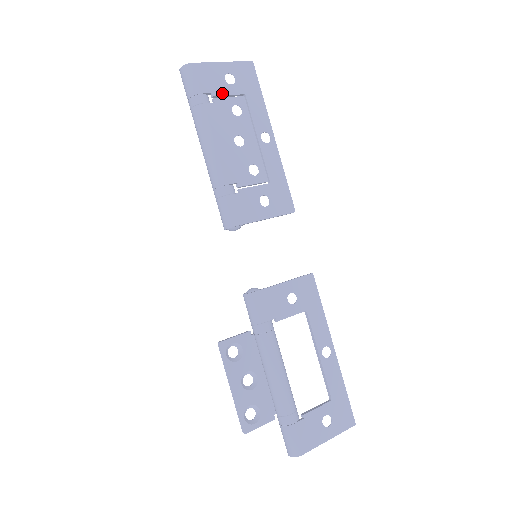
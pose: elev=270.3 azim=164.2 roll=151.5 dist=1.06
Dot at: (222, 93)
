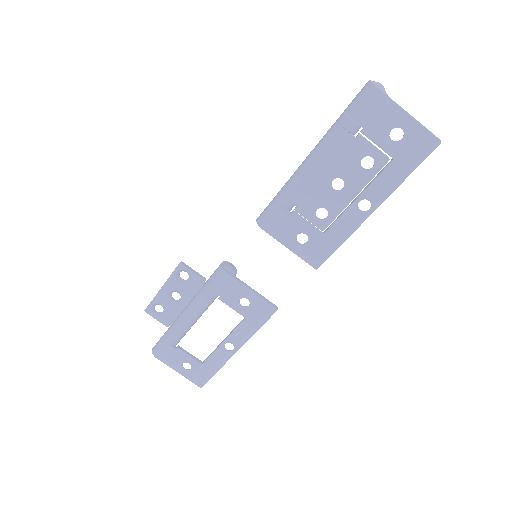
Dot at: (373, 138)
